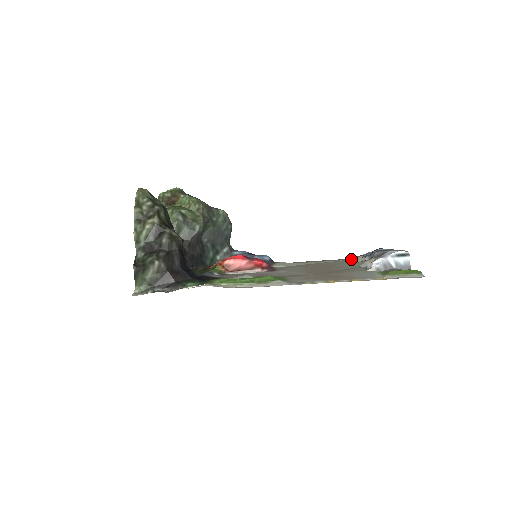
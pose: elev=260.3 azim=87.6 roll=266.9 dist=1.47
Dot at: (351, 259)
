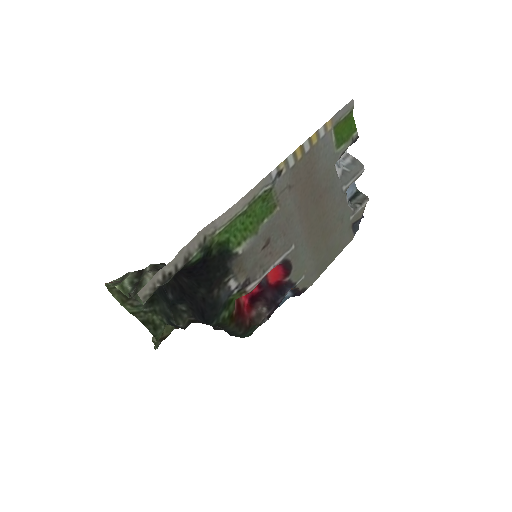
Dot at: (348, 230)
